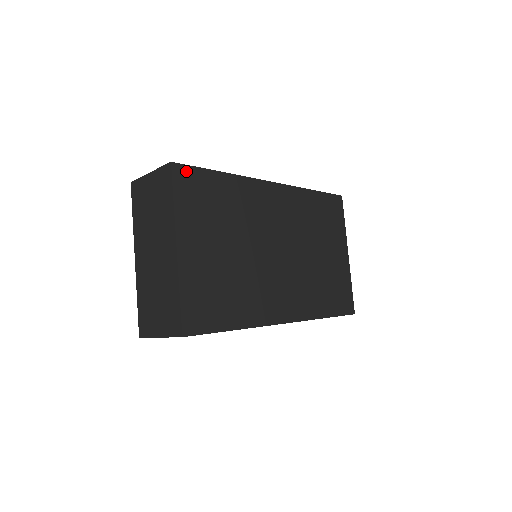
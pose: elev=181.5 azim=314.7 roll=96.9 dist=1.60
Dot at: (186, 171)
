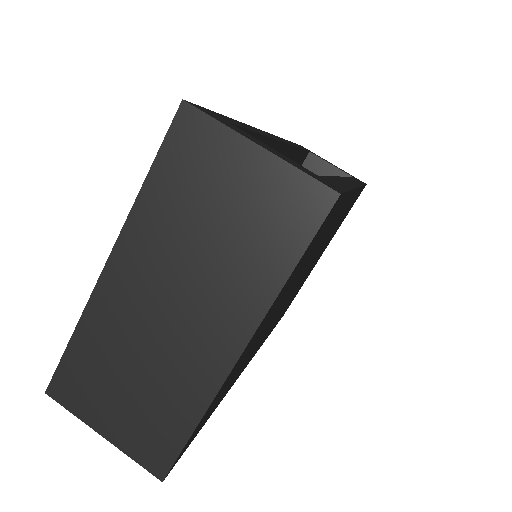
Dot at: (336, 205)
